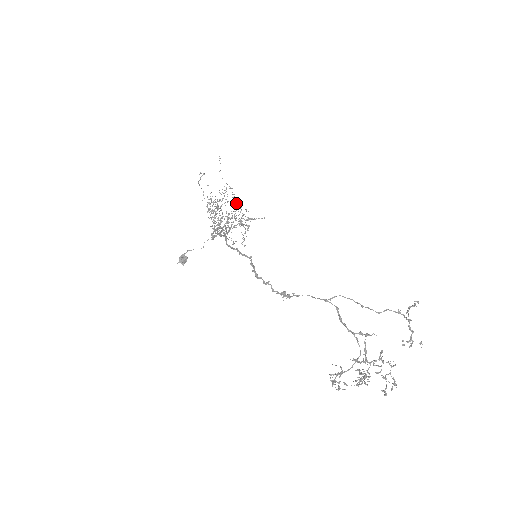
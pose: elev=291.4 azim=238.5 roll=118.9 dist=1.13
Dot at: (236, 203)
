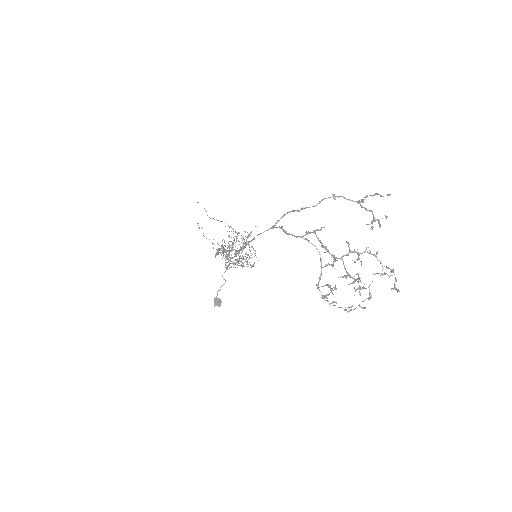
Dot at: occluded
